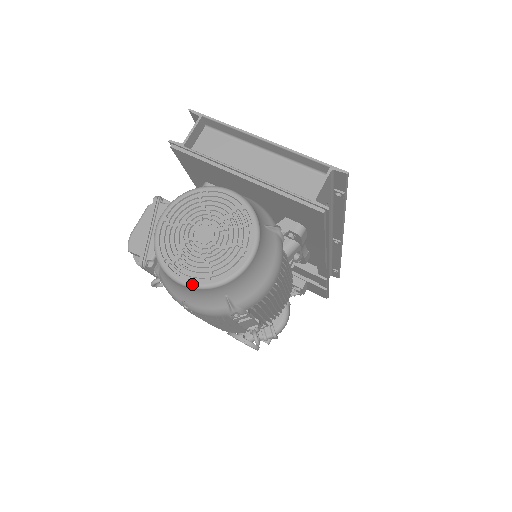
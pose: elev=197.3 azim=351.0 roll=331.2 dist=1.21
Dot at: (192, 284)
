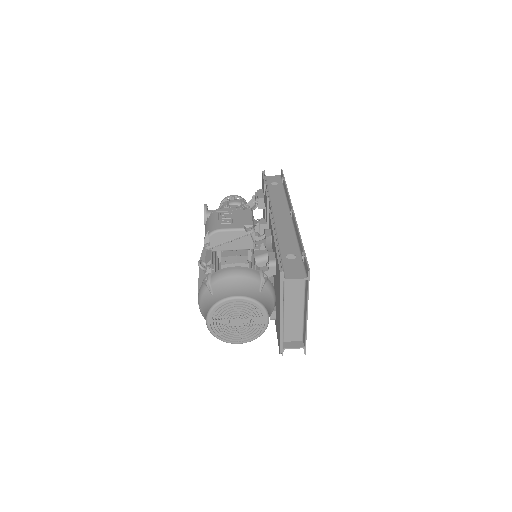
Dot at: (210, 330)
